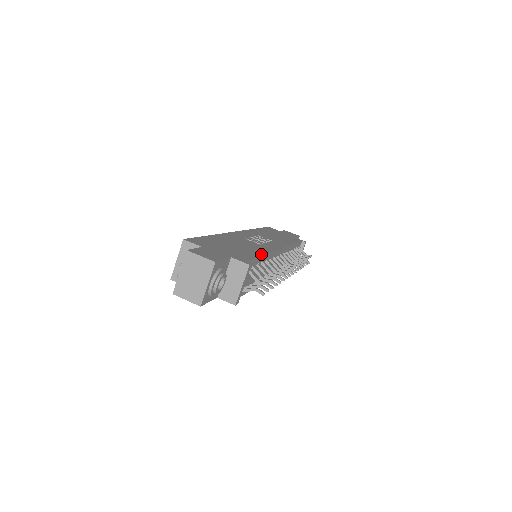
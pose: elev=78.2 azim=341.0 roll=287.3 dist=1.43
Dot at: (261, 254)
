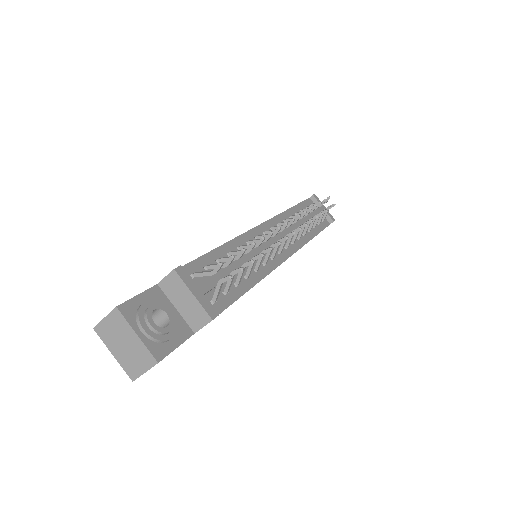
Dot at: (216, 248)
